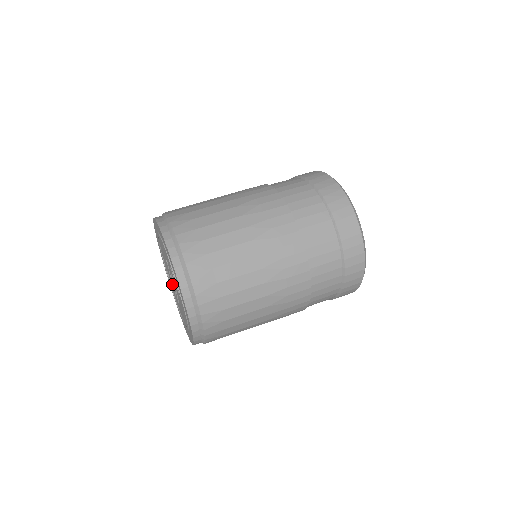
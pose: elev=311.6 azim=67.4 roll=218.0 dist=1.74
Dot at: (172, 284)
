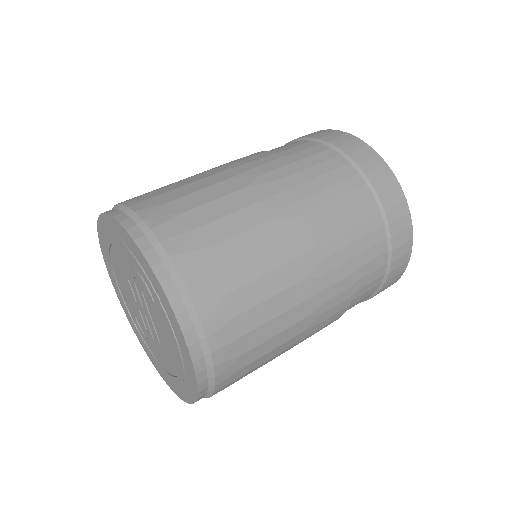
Dot at: (143, 318)
